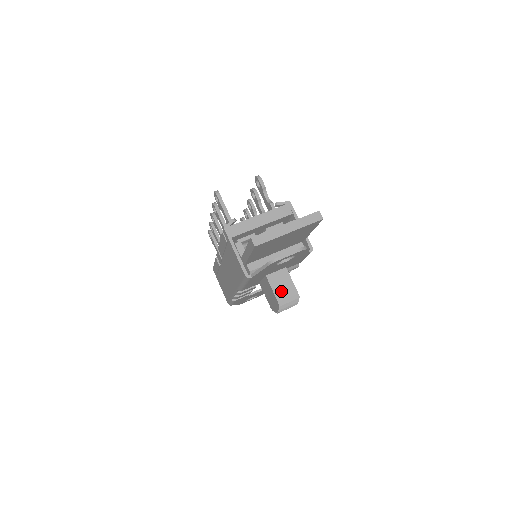
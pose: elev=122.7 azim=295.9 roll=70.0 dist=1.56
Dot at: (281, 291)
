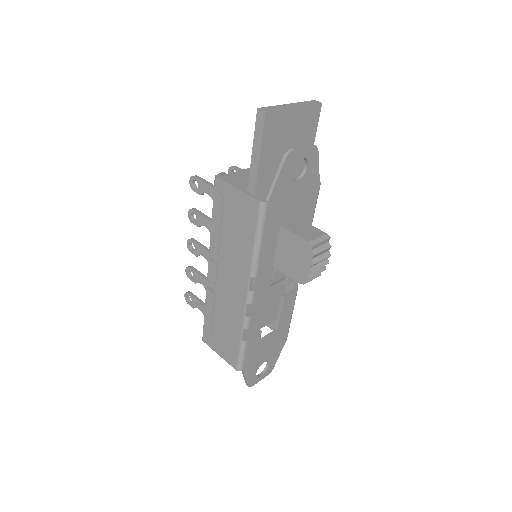
Dot at: (306, 234)
